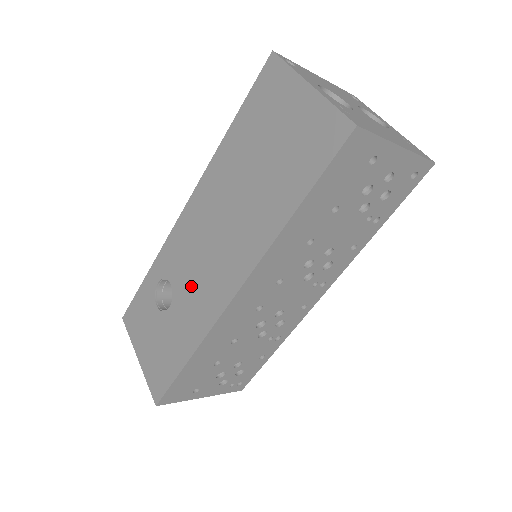
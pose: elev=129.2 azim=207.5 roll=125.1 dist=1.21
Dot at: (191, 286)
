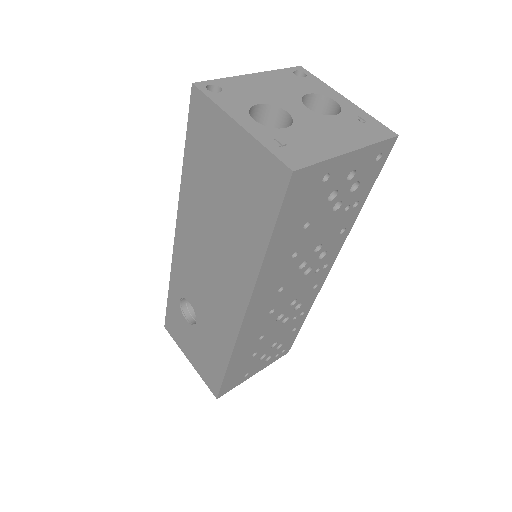
Dot at: (206, 307)
